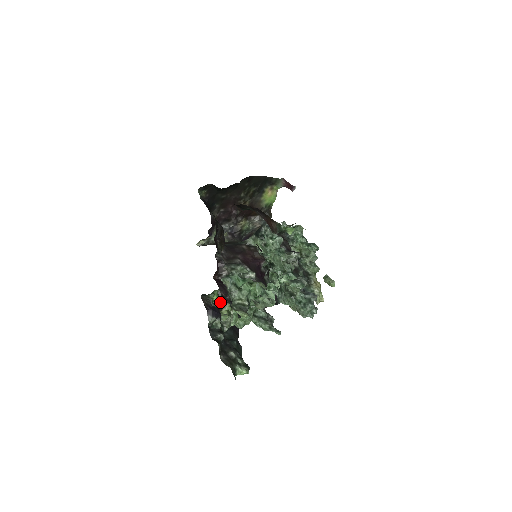
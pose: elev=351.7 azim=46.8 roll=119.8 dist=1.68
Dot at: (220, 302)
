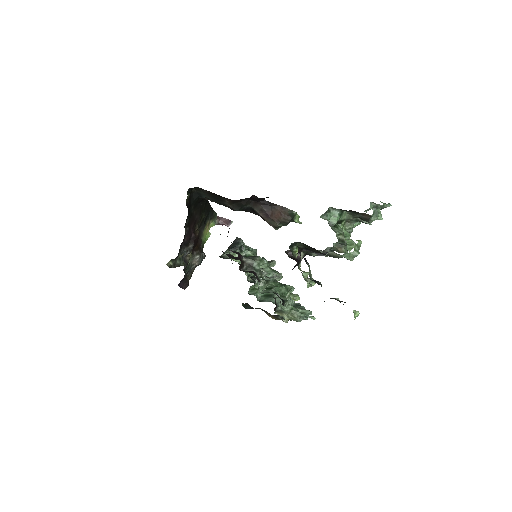
Dot at: (295, 260)
